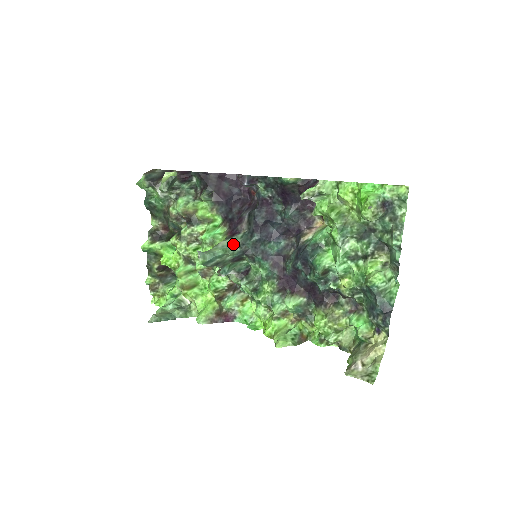
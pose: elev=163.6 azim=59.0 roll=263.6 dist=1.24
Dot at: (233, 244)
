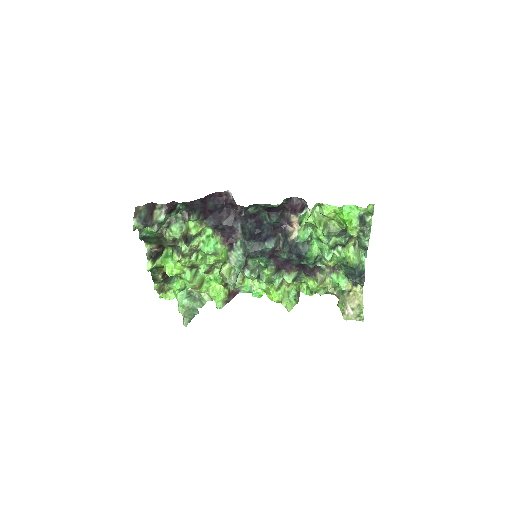
Dot at: (240, 256)
